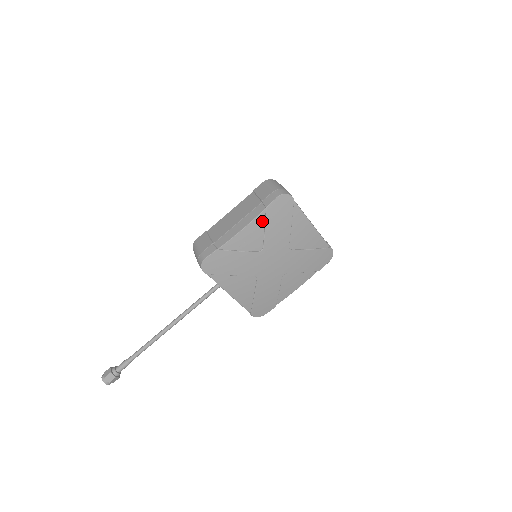
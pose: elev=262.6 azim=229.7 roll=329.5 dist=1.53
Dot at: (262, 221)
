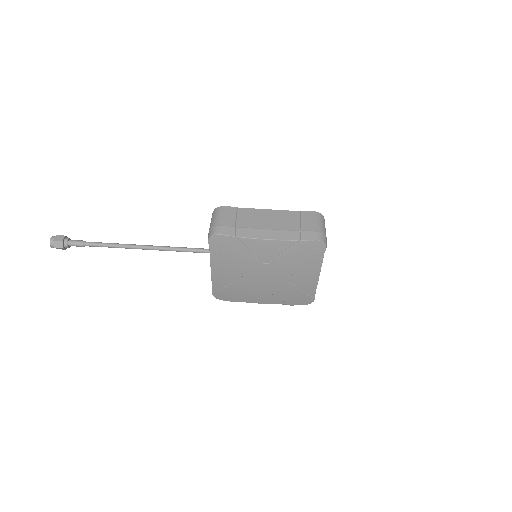
Dot at: (288, 246)
